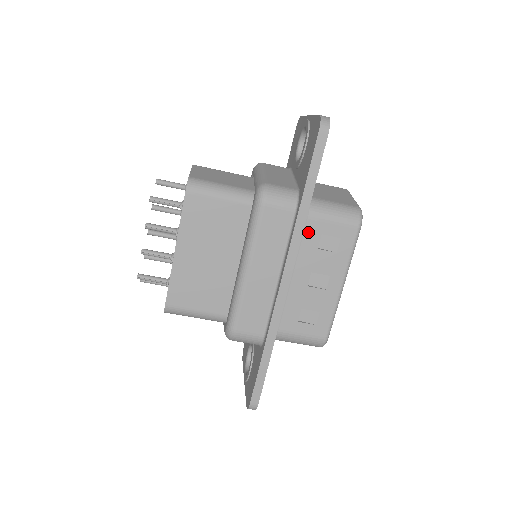
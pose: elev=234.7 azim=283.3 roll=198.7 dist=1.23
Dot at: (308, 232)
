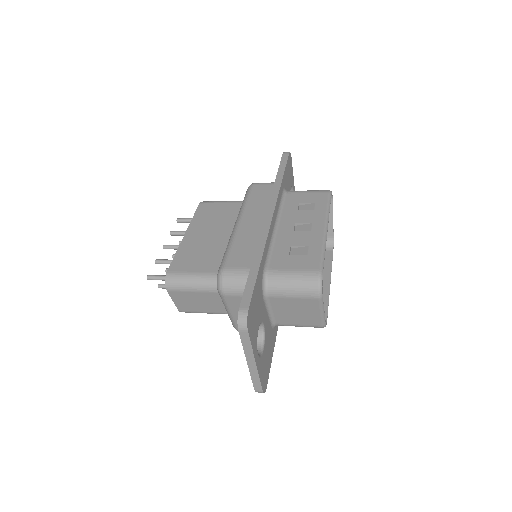
Dot at: occluded
